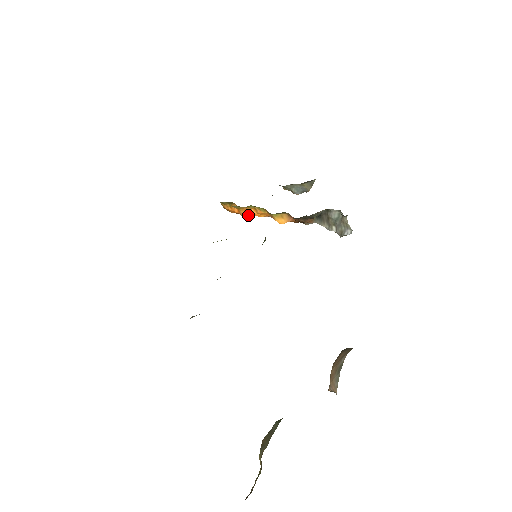
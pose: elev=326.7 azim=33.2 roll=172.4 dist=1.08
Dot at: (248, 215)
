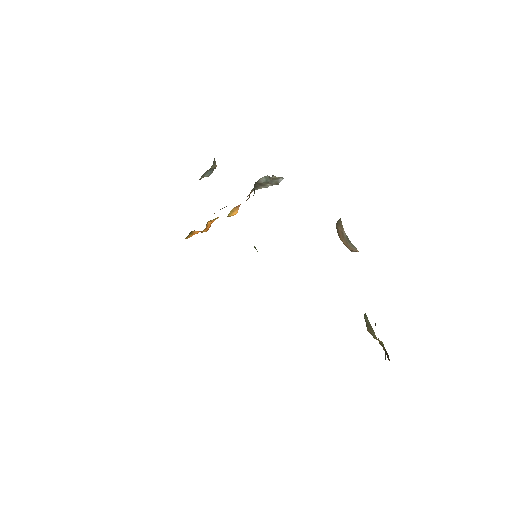
Dot at: occluded
